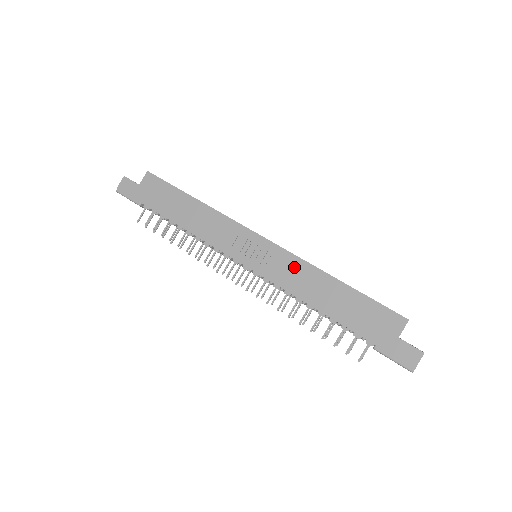
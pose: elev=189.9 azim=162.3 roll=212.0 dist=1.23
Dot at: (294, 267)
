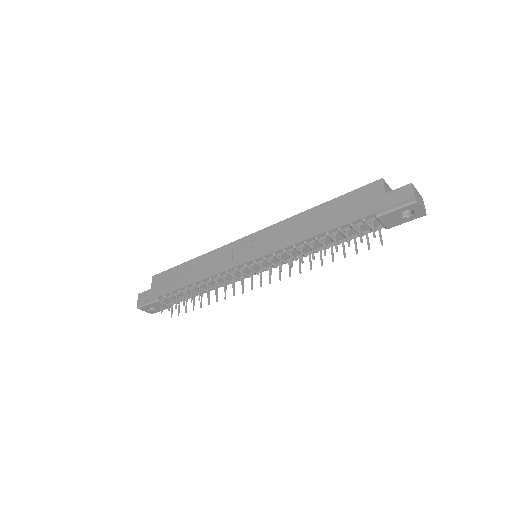
Dot at: (282, 229)
